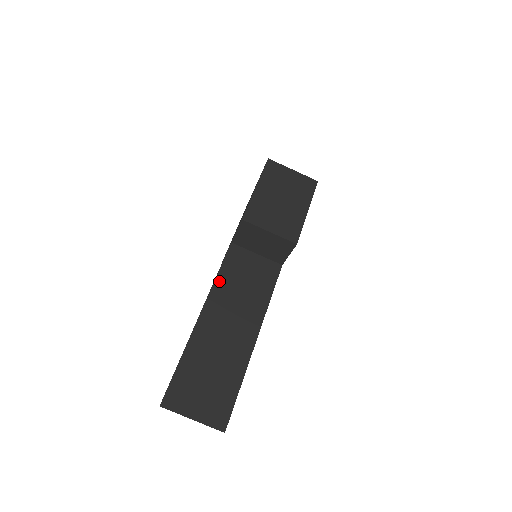
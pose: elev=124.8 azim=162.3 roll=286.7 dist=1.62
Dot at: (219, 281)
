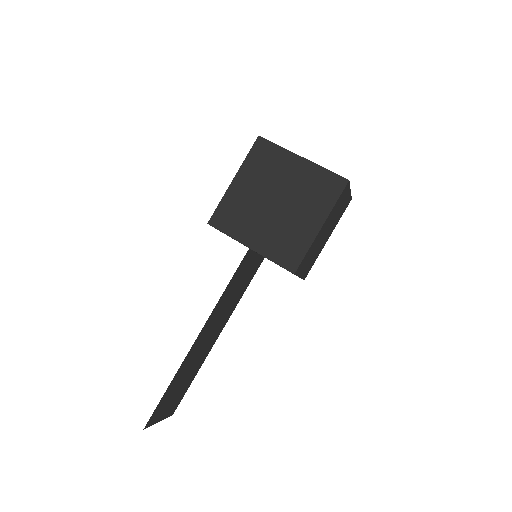
Dot at: (222, 297)
